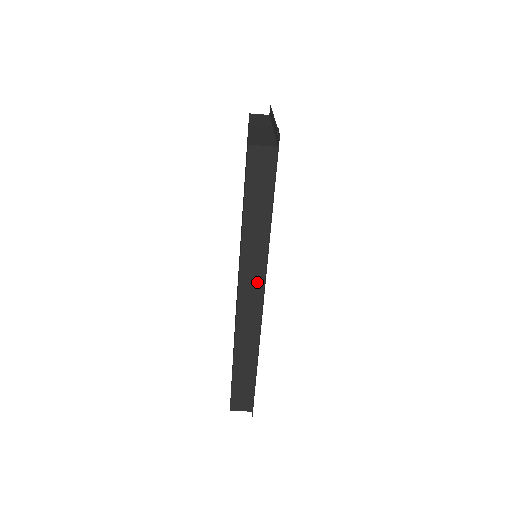
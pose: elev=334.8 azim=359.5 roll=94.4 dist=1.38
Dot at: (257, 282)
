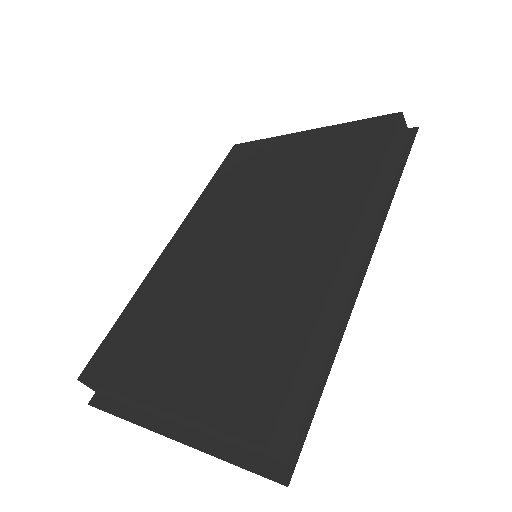
Dot at: (366, 238)
